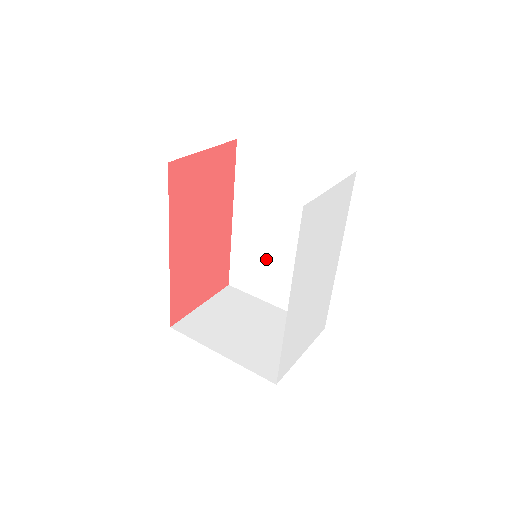
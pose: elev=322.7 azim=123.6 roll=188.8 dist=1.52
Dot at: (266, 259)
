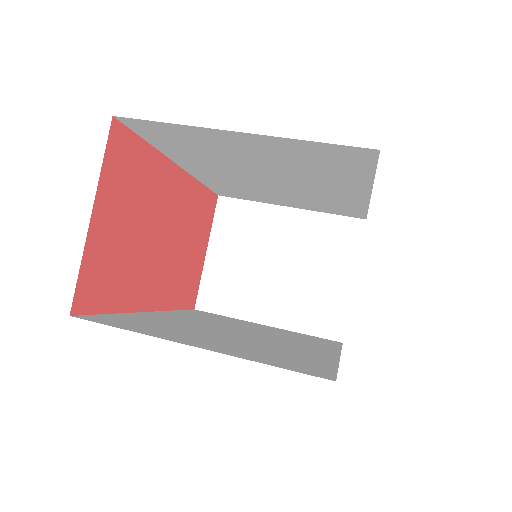
Dot at: (257, 189)
